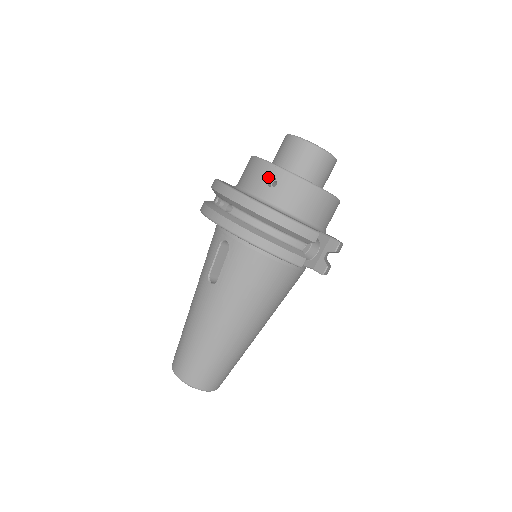
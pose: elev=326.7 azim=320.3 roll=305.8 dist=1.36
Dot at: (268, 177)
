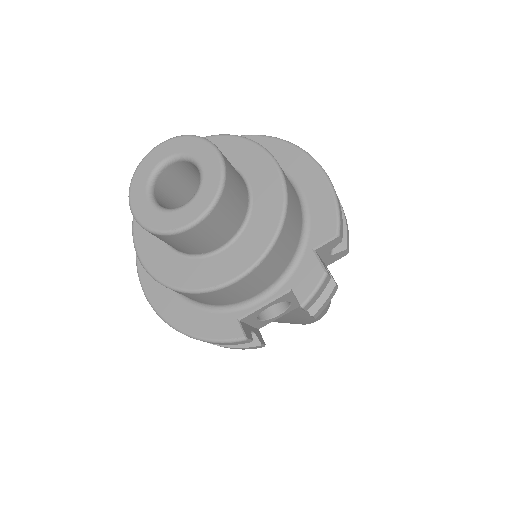
Dot at: occluded
